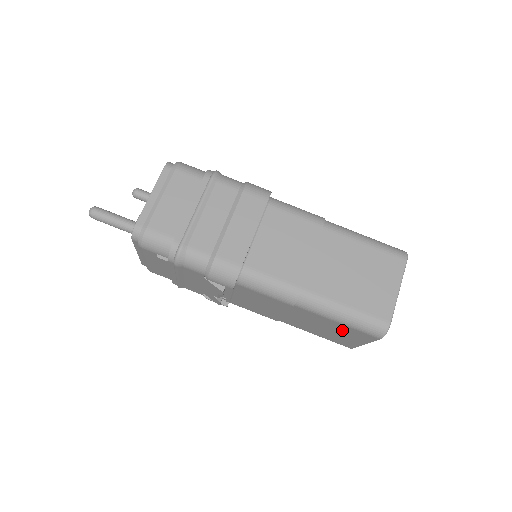
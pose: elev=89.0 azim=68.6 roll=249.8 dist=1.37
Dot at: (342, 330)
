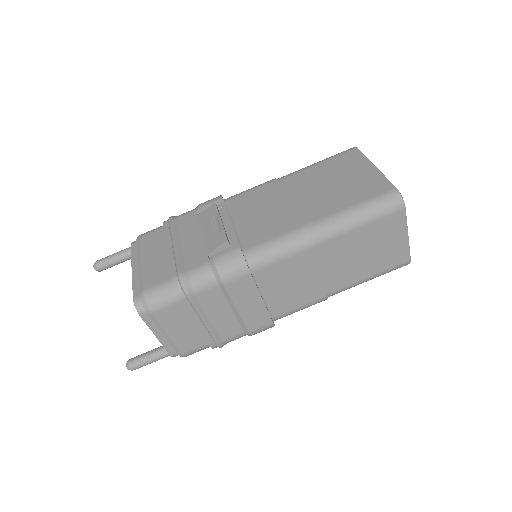
Dot at: occluded
